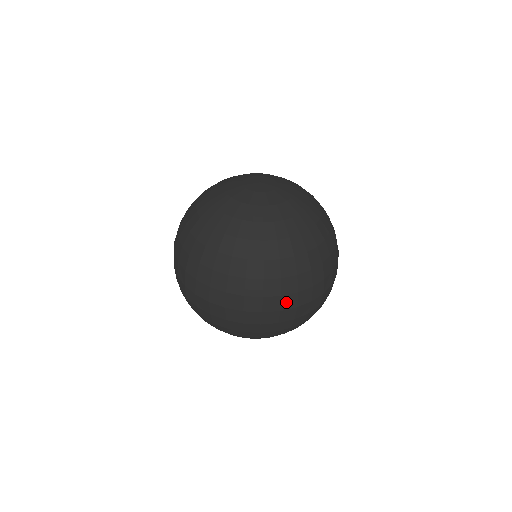
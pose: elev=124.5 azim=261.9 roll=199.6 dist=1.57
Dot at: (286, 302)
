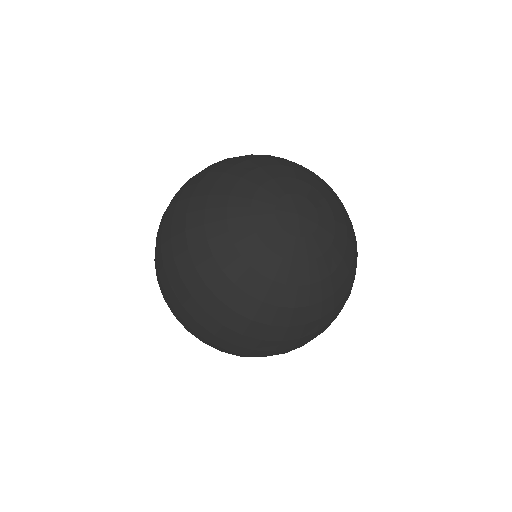
Dot at: (217, 341)
